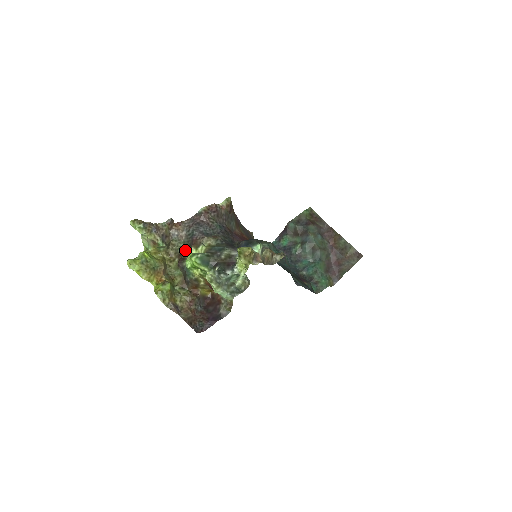
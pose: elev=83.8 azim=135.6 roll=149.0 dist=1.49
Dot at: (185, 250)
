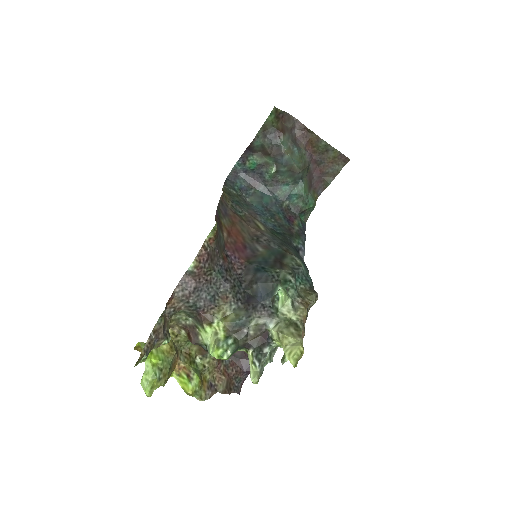
Dot at: (189, 319)
